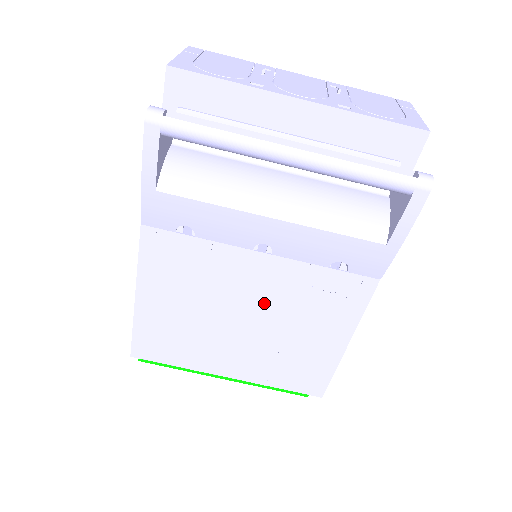
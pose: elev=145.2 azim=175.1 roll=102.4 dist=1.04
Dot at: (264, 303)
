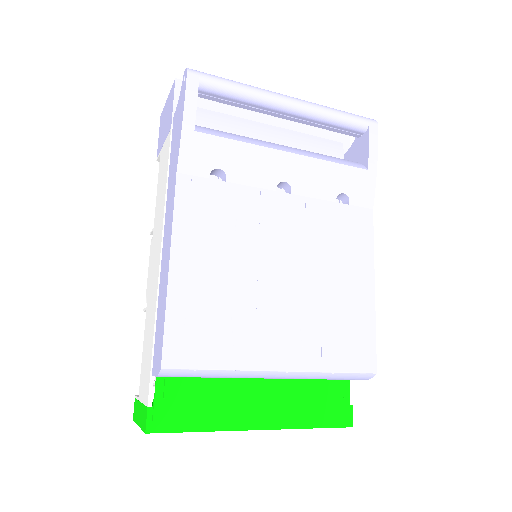
Dot at: (296, 249)
